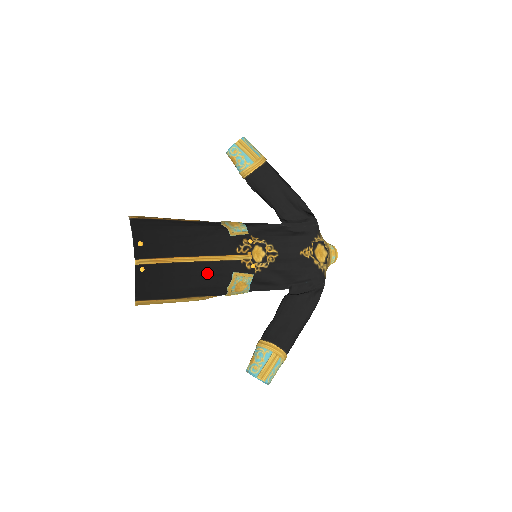
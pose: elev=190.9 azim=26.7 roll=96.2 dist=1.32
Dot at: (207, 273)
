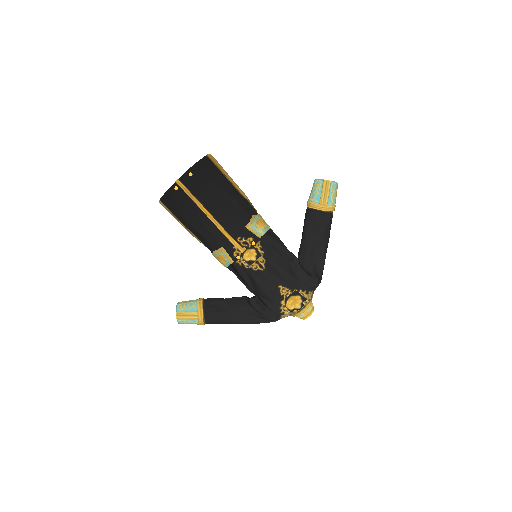
Dot at: (208, 230)
